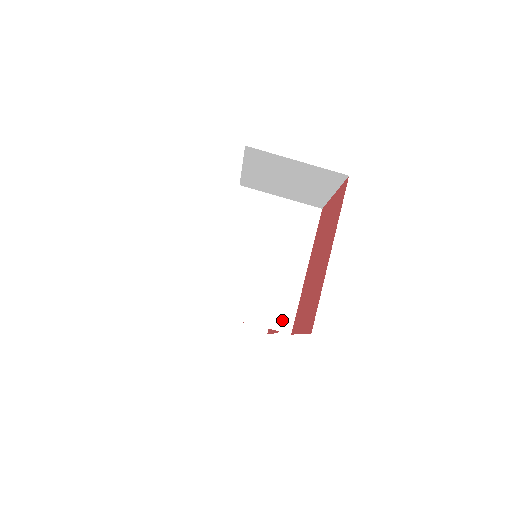
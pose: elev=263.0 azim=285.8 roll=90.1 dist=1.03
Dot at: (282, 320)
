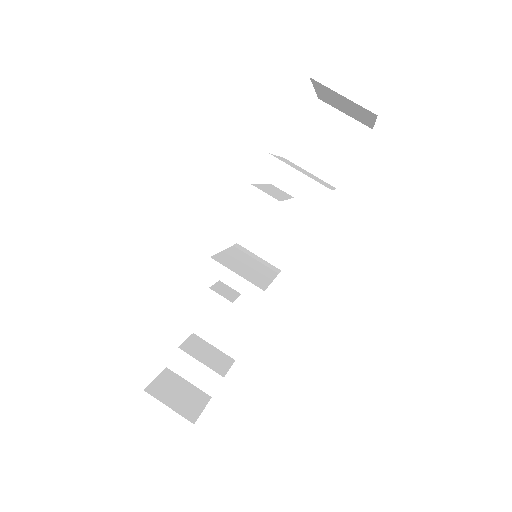
Dot at: (324, 185)
